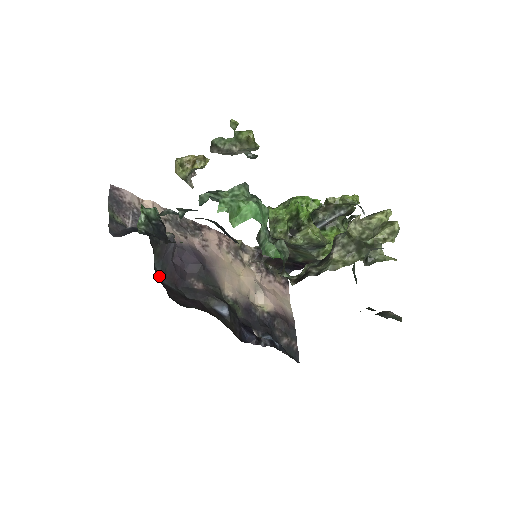
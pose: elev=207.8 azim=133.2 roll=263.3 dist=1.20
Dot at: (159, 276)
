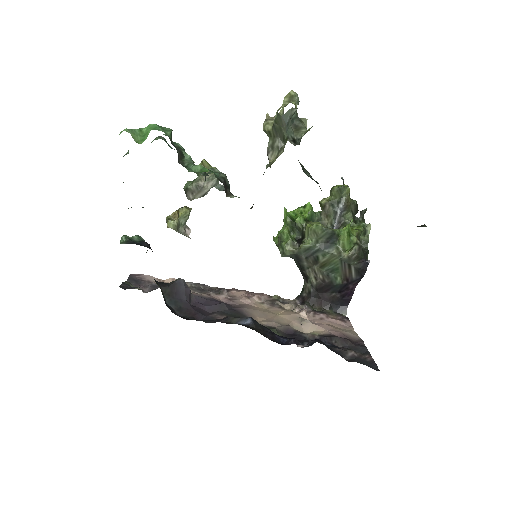
Dot at: (172, 310)
